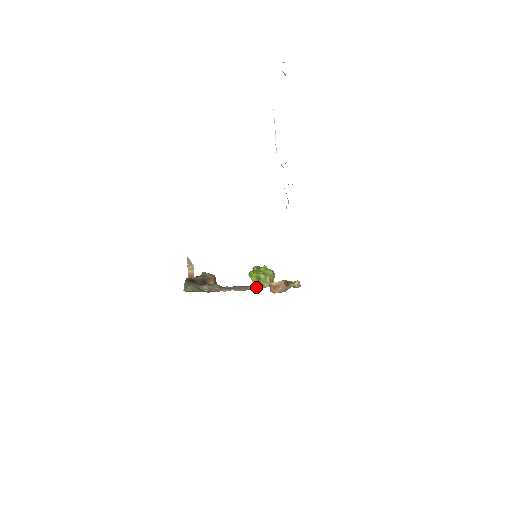
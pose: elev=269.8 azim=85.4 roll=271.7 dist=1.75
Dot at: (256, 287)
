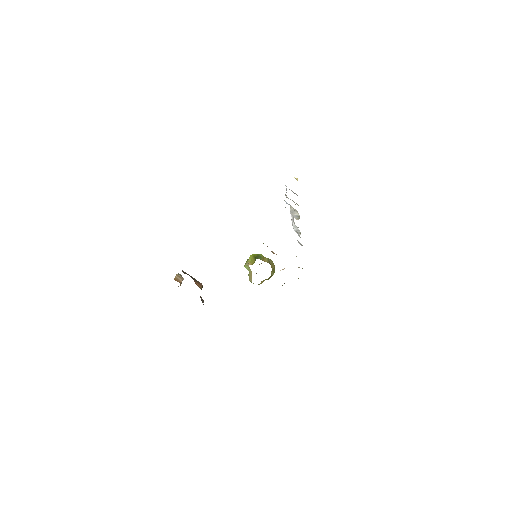
Dot at: occluded
